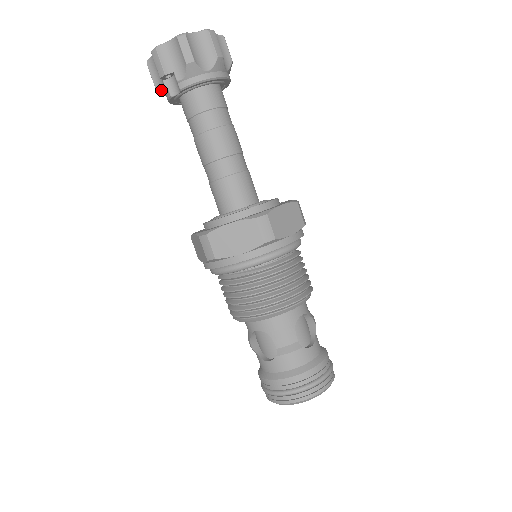
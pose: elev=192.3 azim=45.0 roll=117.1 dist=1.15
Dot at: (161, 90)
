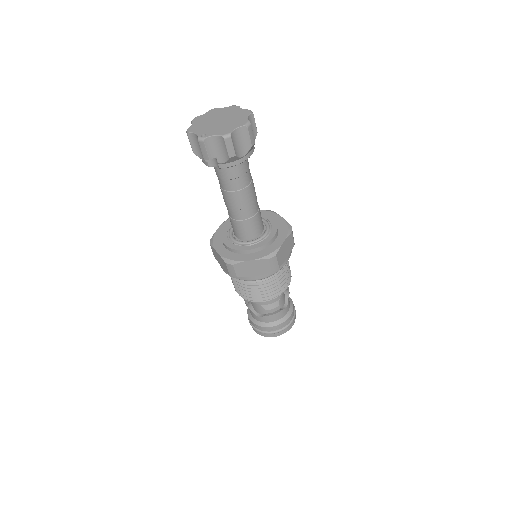
Dot at: (199, 157)
